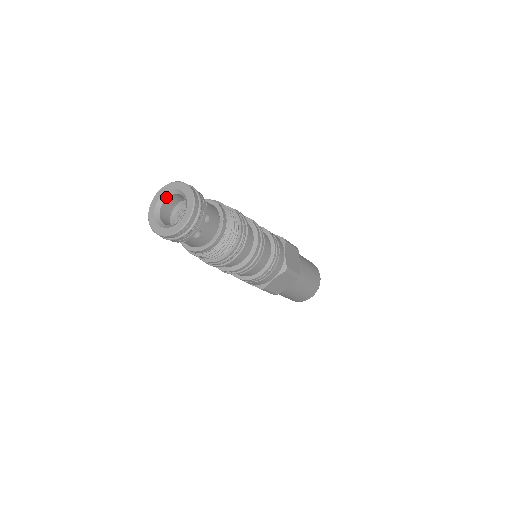
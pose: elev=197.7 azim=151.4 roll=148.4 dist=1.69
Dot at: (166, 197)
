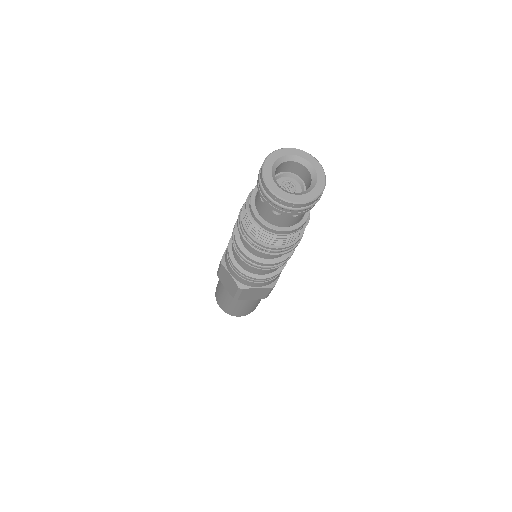
Dot at: (276, 167)
